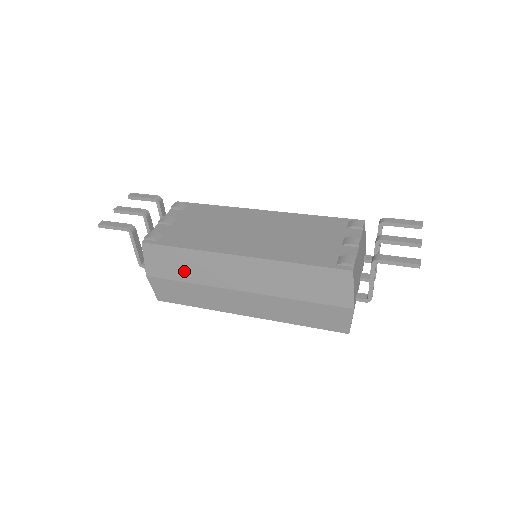
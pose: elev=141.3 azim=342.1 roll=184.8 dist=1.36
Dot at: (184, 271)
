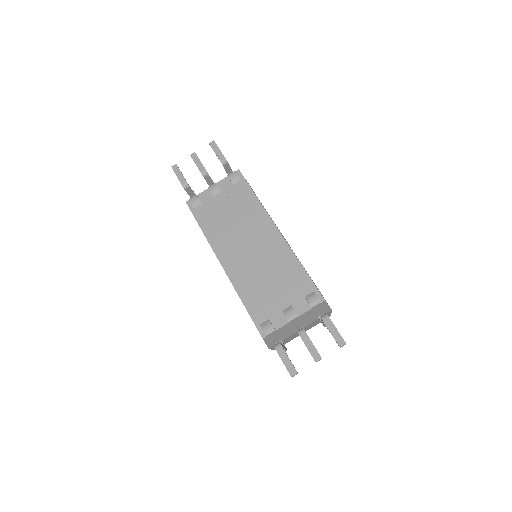
Dot at: occluded
